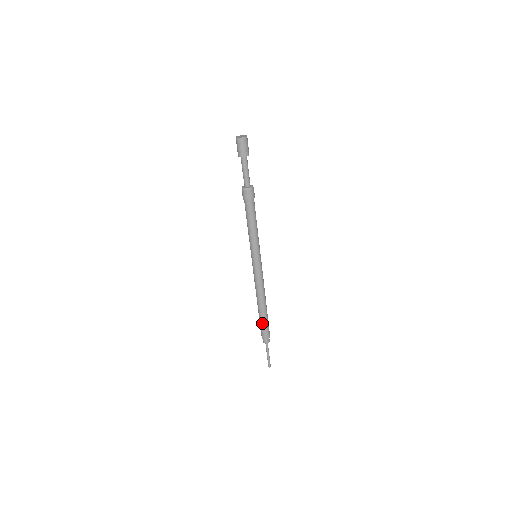
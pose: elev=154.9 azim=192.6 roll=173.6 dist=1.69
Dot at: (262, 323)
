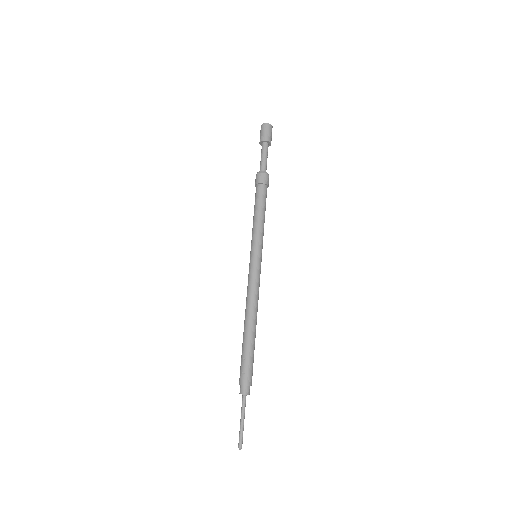
Dot at: (250, 356)
